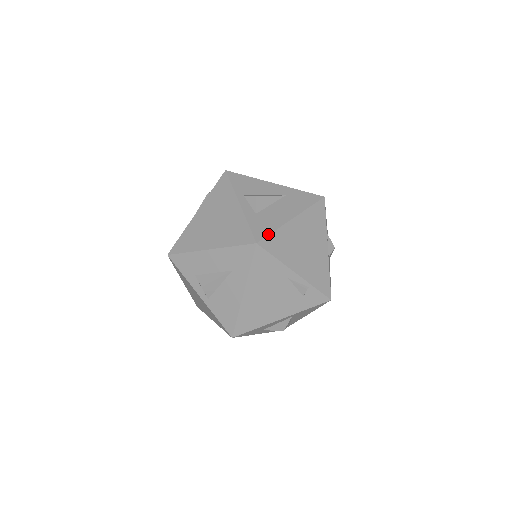
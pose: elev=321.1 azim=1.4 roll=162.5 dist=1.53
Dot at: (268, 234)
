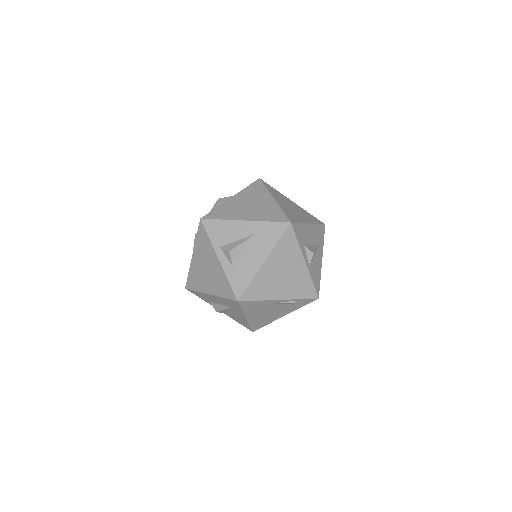
Dot at: (245, 288)
